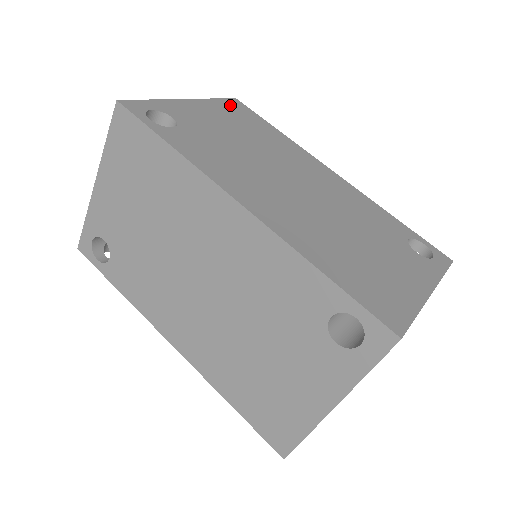
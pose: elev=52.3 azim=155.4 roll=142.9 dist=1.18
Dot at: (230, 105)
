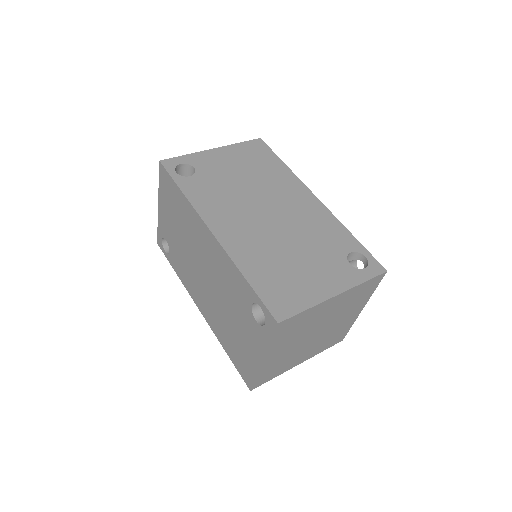
Dot at: (251, 146)
